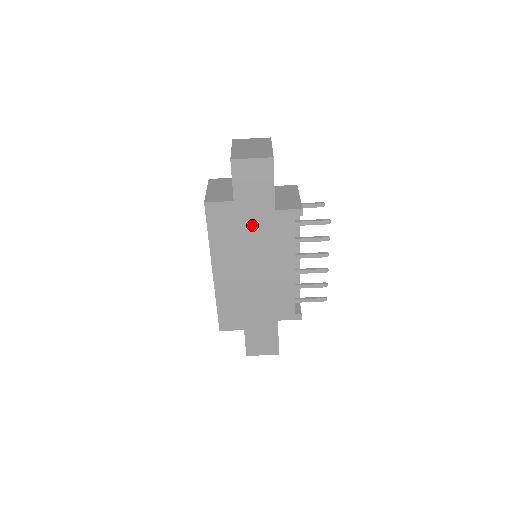
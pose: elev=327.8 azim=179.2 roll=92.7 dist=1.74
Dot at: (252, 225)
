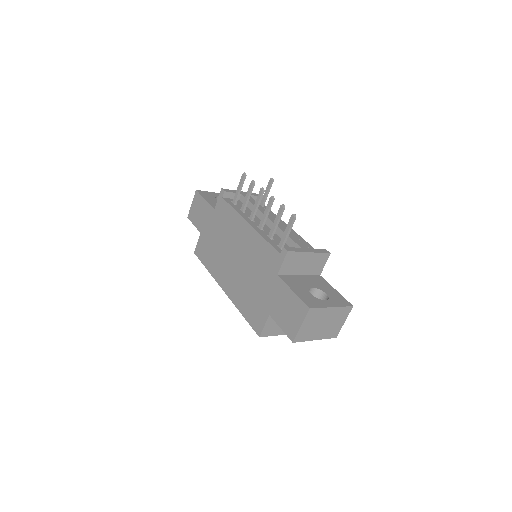
Dot at: (214, 232)
